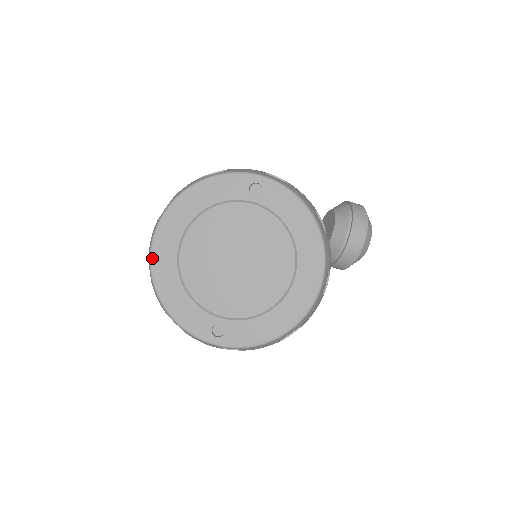
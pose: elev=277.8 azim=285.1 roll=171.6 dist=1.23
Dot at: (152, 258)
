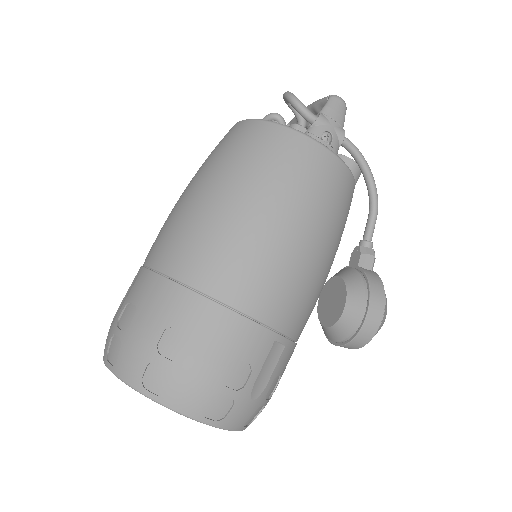
Dot at: occluded
